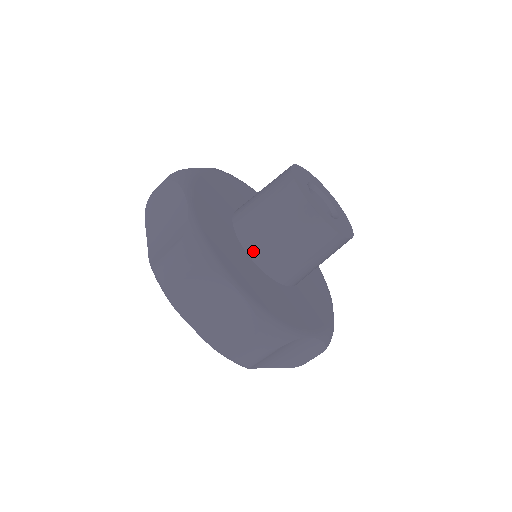
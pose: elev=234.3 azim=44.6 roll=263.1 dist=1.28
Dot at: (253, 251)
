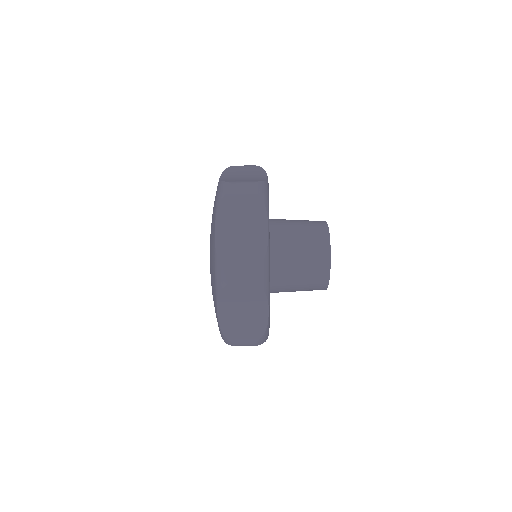
Dot at: (274, 292)
